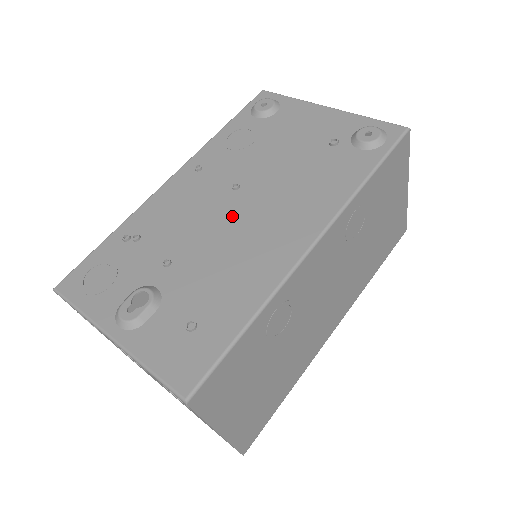
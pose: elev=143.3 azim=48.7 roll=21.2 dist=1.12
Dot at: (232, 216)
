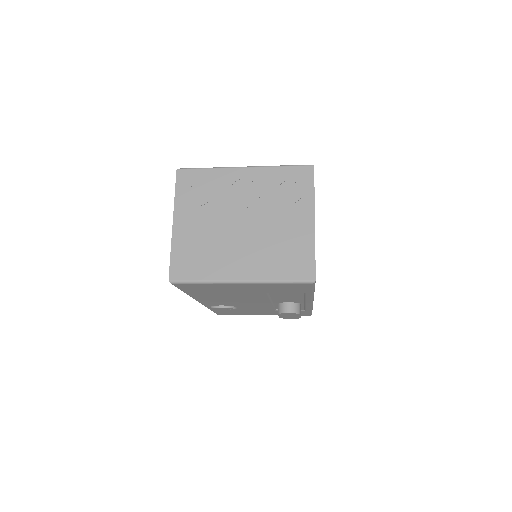
Dot at: occluded
